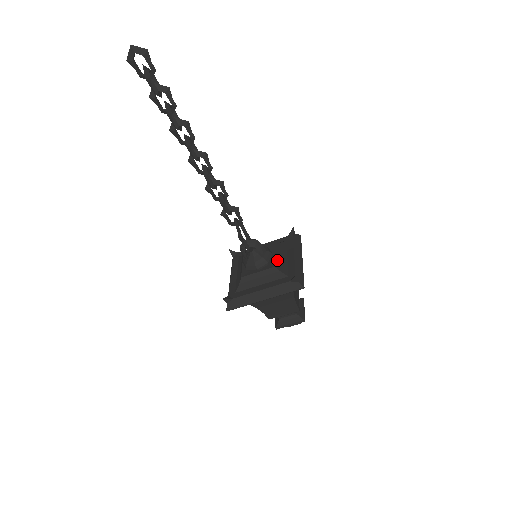
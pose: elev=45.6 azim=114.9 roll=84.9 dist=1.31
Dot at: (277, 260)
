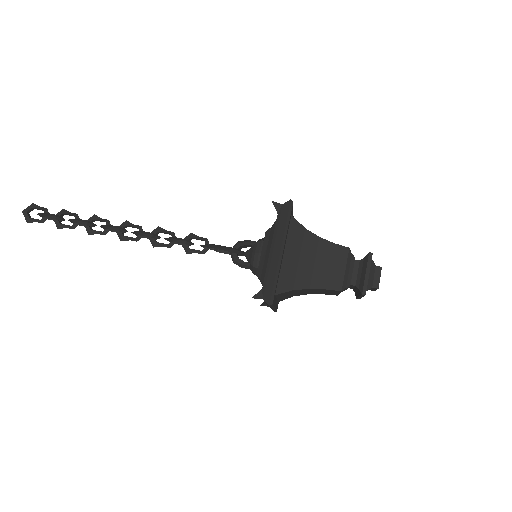
Dot at: occluded
